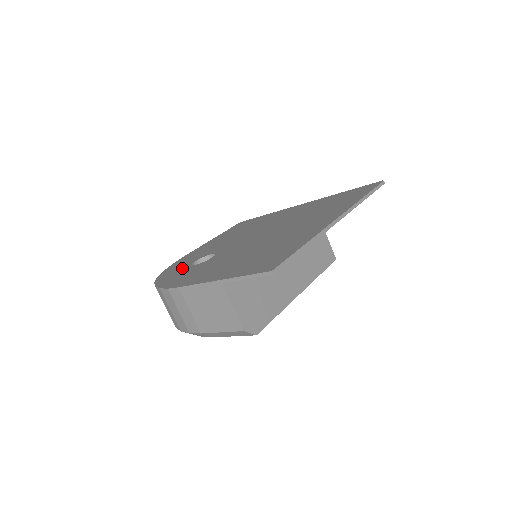
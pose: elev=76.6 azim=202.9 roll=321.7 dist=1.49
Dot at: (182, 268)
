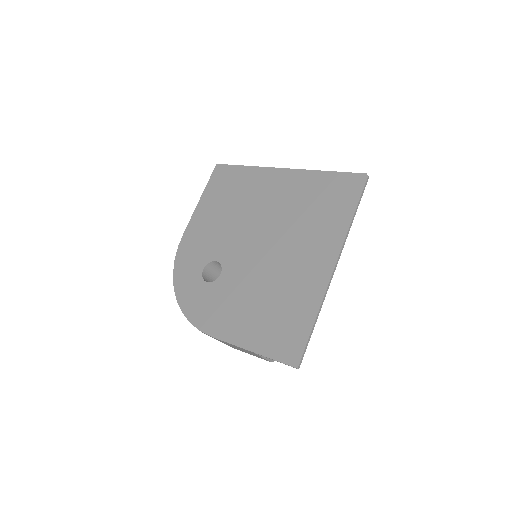
Dot at: (195, 281)
